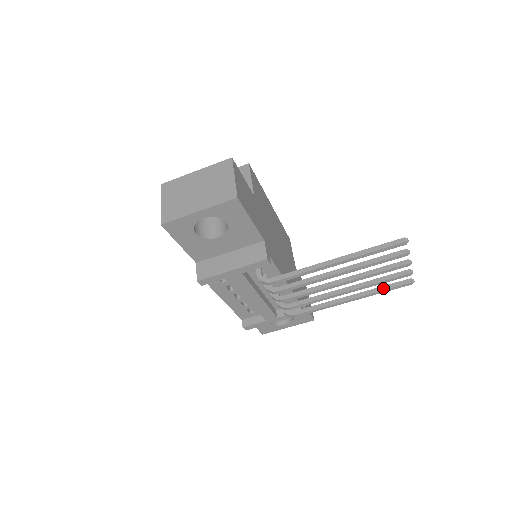
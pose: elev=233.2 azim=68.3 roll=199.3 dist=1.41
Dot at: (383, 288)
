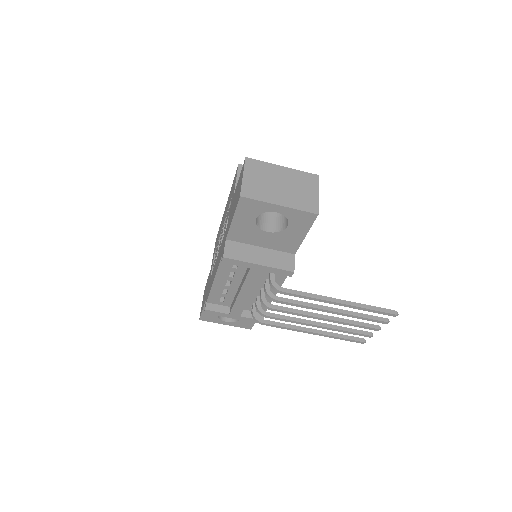
Dot at: (342, 336)
